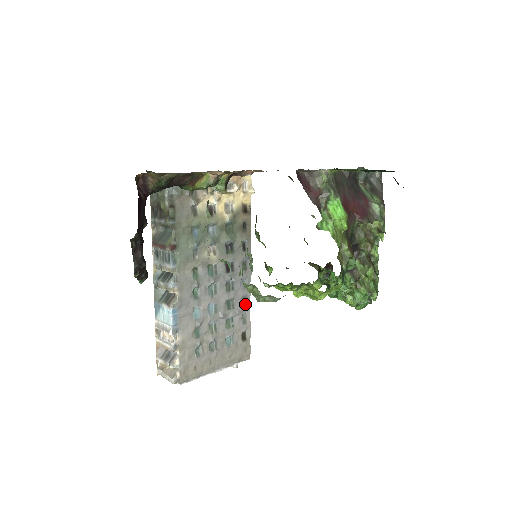
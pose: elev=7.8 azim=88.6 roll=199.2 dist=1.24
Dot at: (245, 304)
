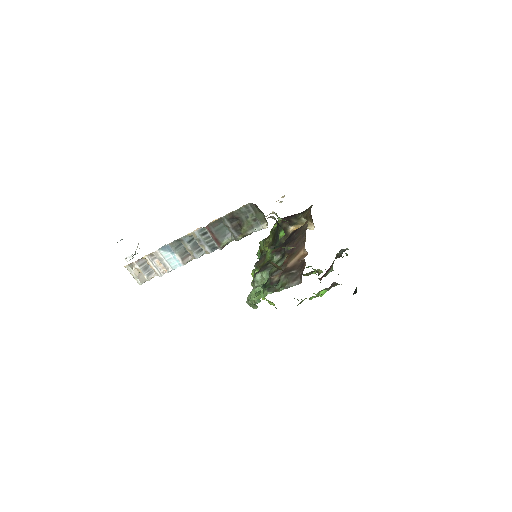
Dot at: occluded
